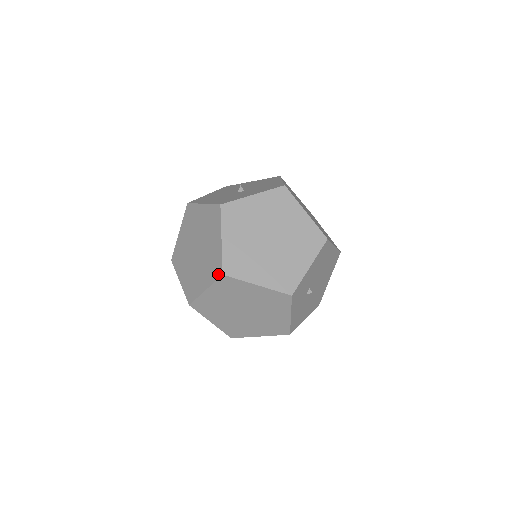
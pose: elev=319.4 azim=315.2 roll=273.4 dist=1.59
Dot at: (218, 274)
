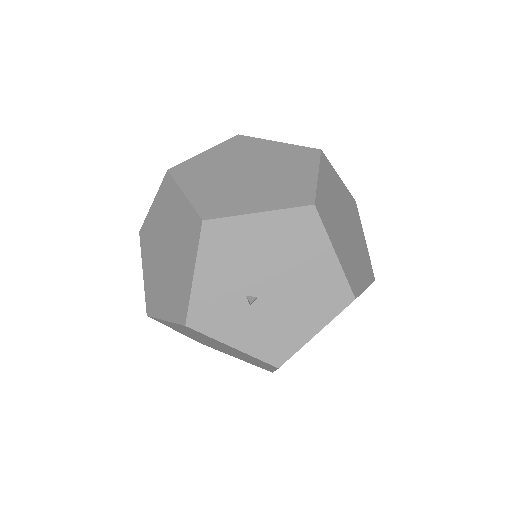
Dot at: occluded
